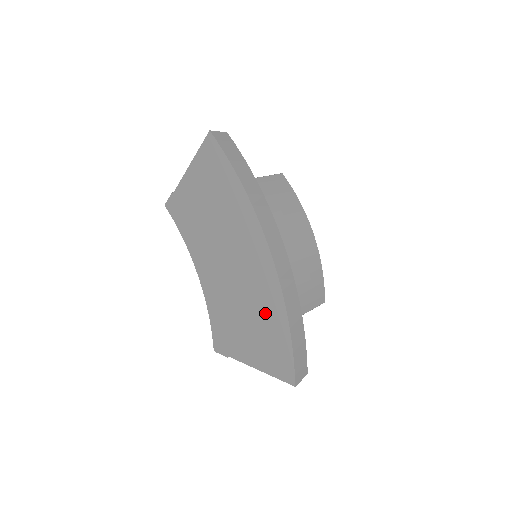
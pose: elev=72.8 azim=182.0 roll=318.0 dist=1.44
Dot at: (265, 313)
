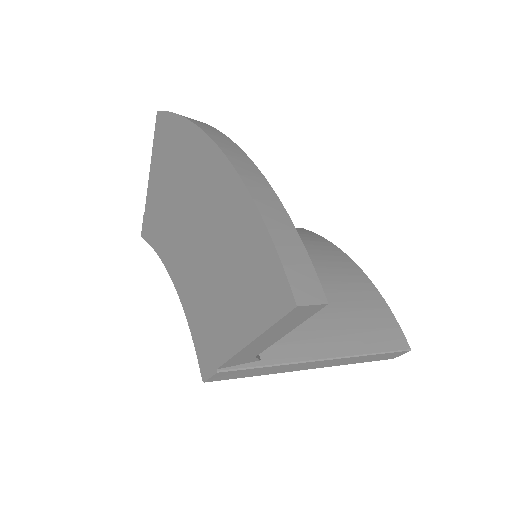
Dot at: (232, 232)
